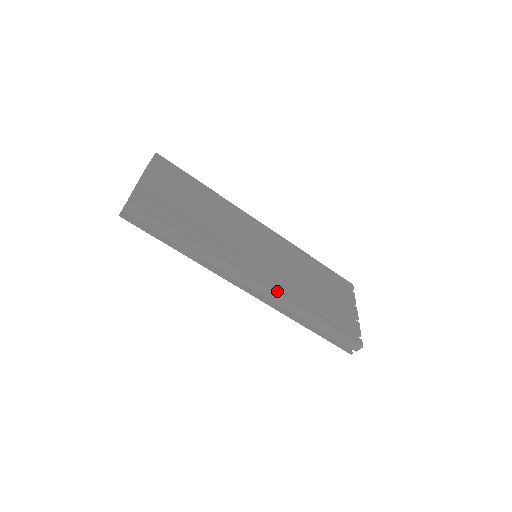
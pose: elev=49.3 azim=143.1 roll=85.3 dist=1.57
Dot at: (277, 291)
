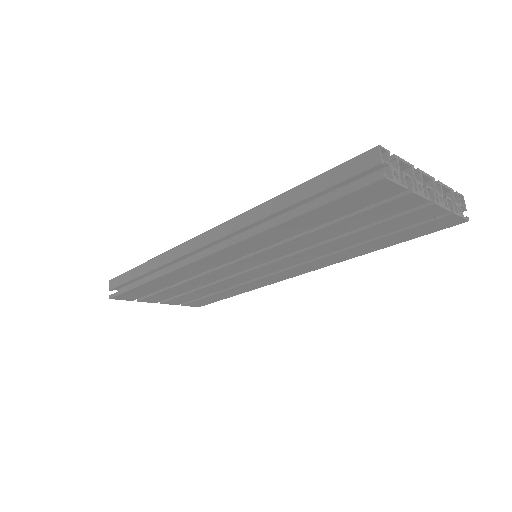
Dot at: occluded
